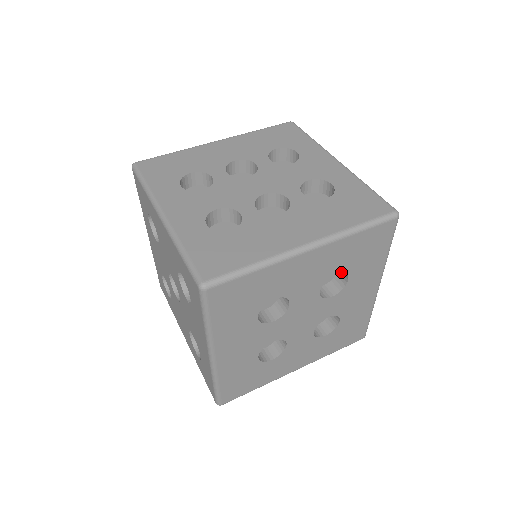
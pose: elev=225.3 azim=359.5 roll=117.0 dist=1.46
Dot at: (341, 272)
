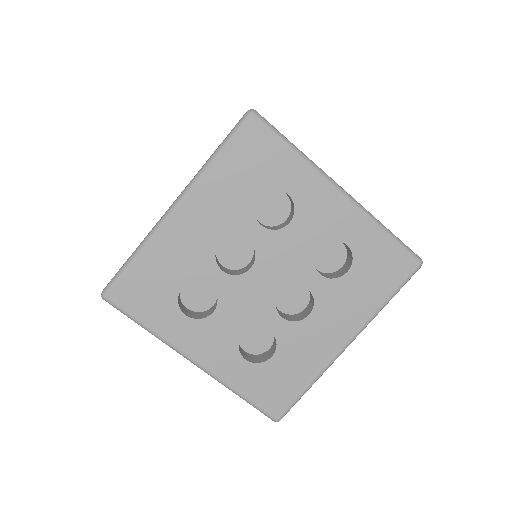
Dot at: occluded
